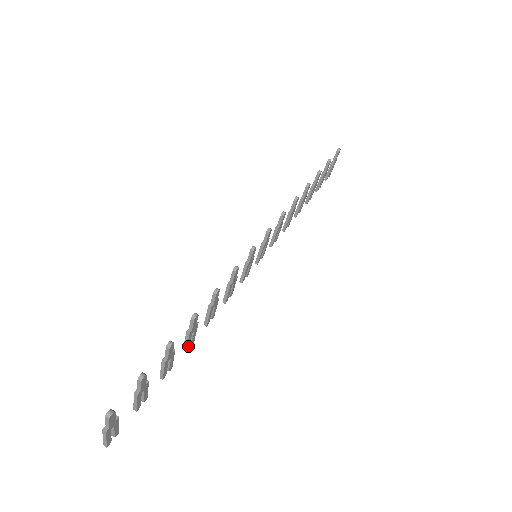
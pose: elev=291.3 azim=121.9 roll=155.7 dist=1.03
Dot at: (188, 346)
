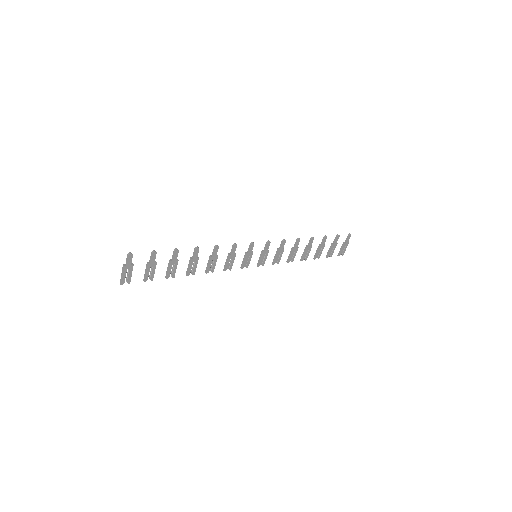
Dot at: (189, 273)
